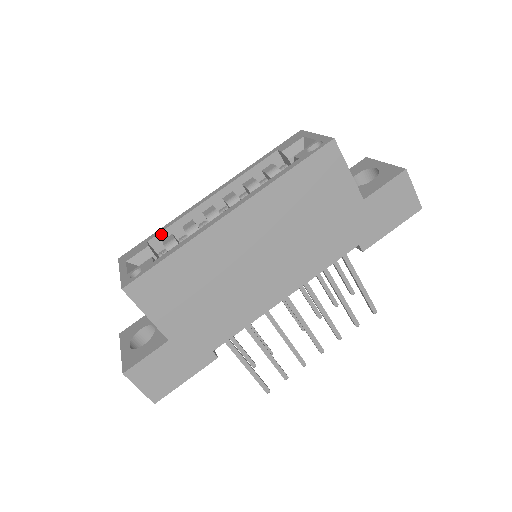
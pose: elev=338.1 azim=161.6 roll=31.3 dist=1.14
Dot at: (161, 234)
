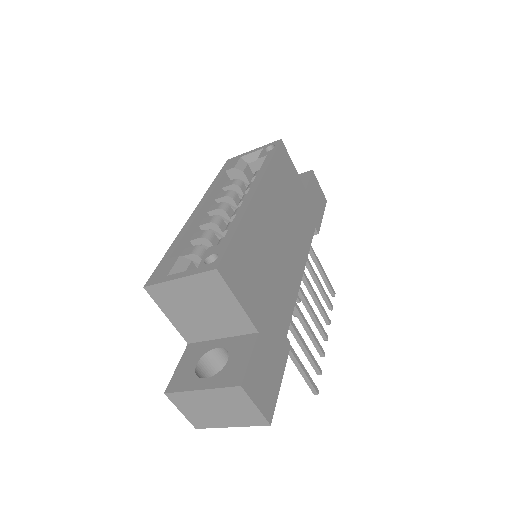
Dot at: (177, 249)
